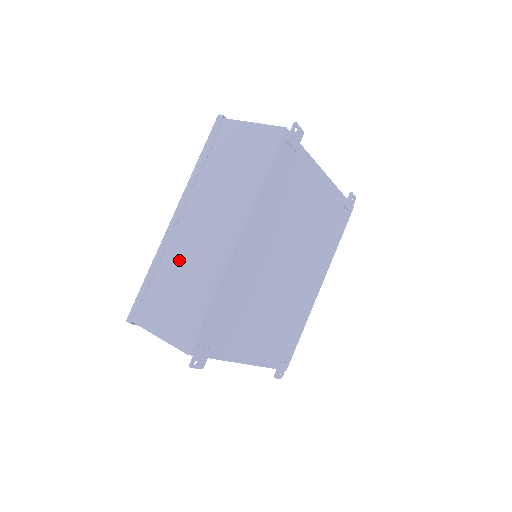
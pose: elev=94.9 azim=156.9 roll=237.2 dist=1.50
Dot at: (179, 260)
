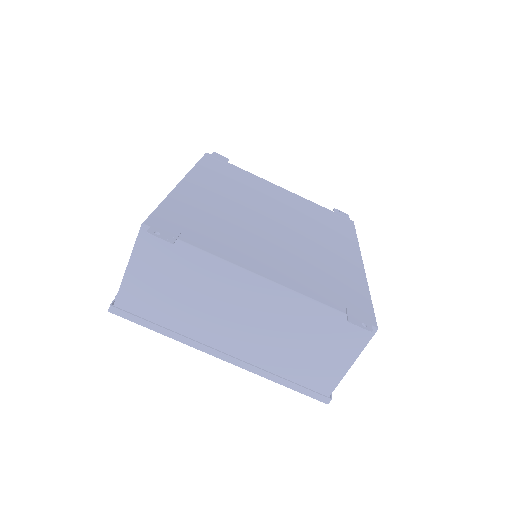
Dot at: occluded
